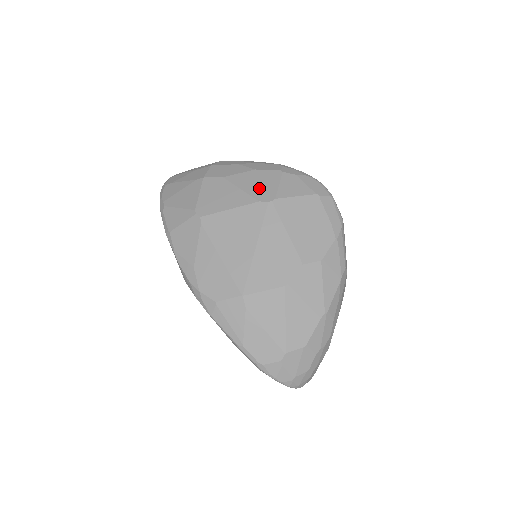
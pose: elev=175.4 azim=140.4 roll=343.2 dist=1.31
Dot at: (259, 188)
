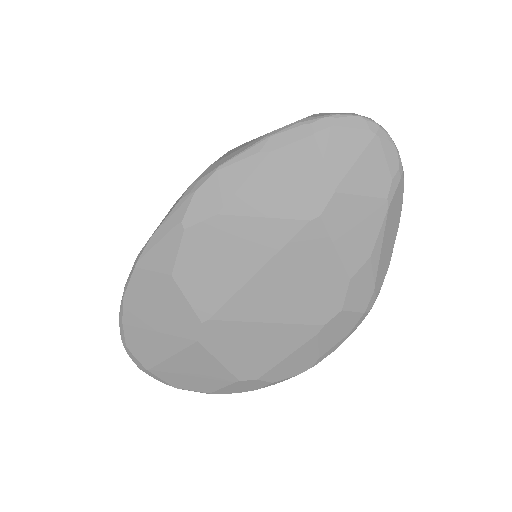
Dot at: occluded
